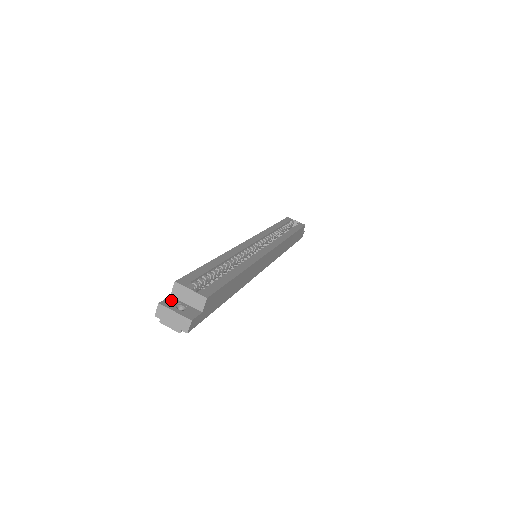
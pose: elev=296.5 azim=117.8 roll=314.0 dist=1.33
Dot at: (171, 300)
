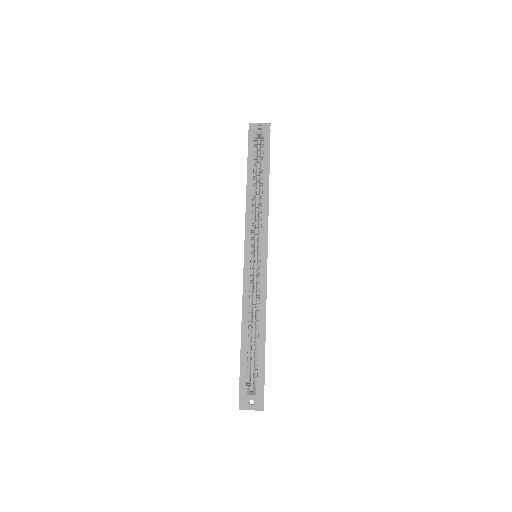
Dot at: (242, 399)
